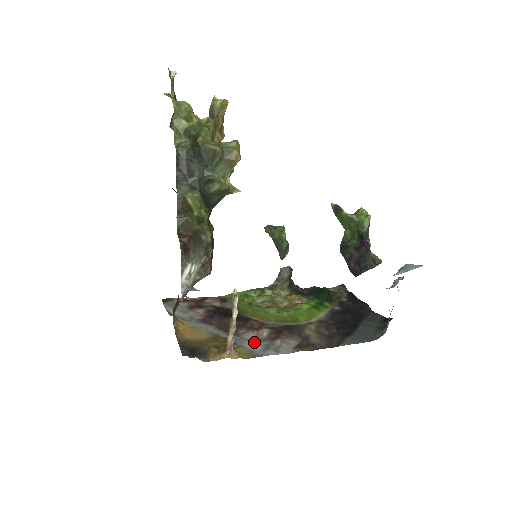
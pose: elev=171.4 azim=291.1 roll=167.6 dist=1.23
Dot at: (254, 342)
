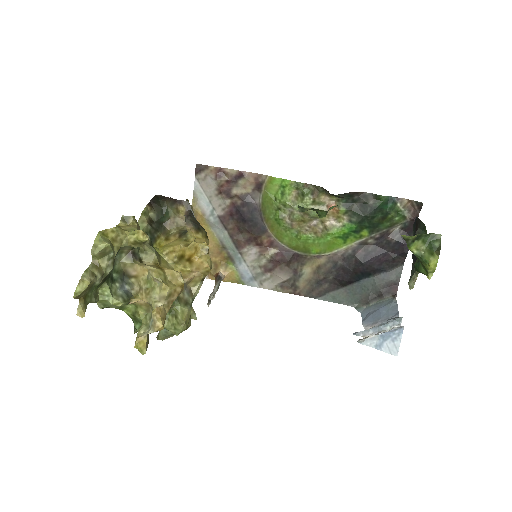
Dot at: (249, 267)
